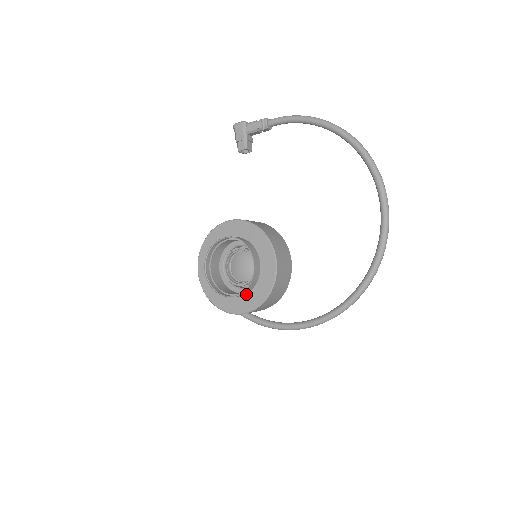
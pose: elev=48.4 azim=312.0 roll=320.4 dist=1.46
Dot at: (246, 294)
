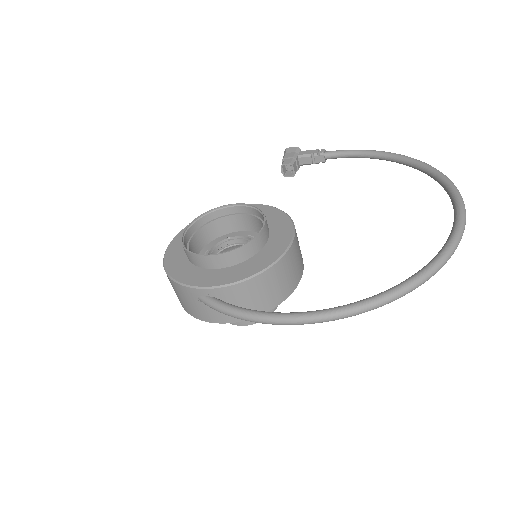
Dot at: (230, 266)
